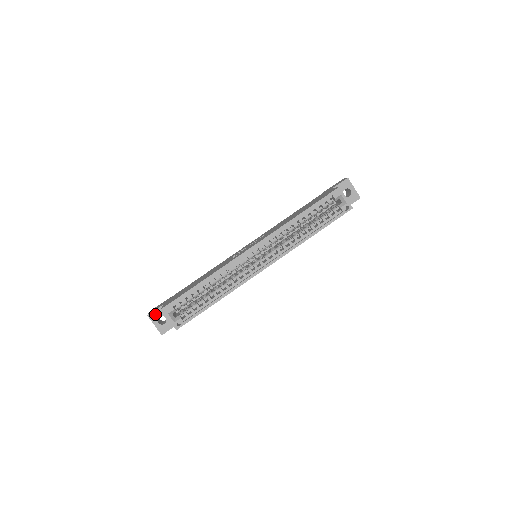
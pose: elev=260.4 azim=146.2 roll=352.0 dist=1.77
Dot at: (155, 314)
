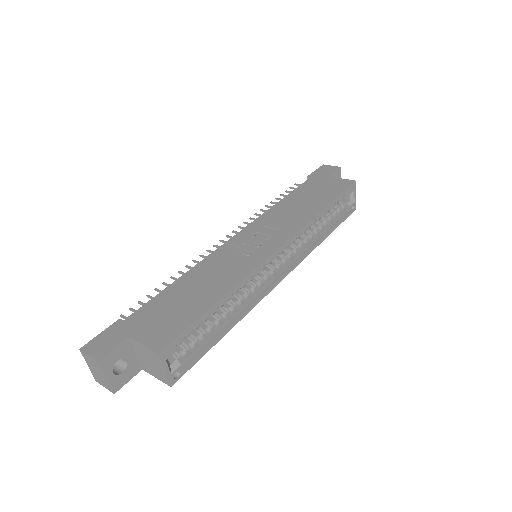
Dot at: (112, 357)
